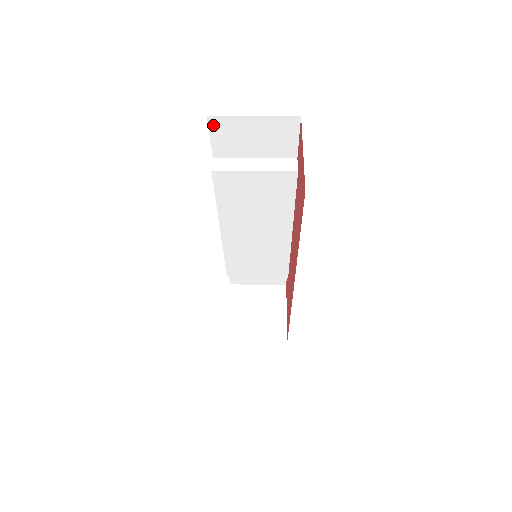
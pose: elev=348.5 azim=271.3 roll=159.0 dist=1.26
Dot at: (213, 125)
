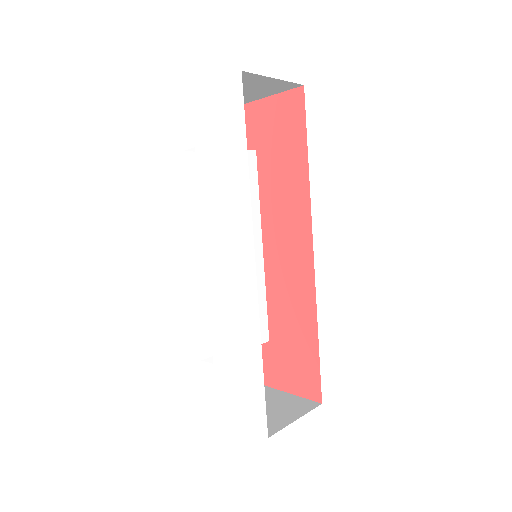
Dot at: (183, 107)
